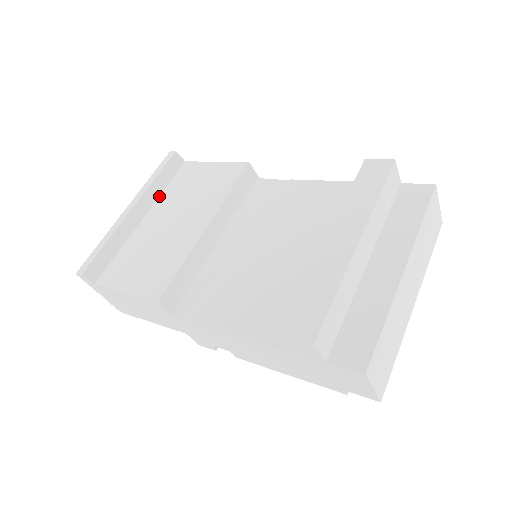
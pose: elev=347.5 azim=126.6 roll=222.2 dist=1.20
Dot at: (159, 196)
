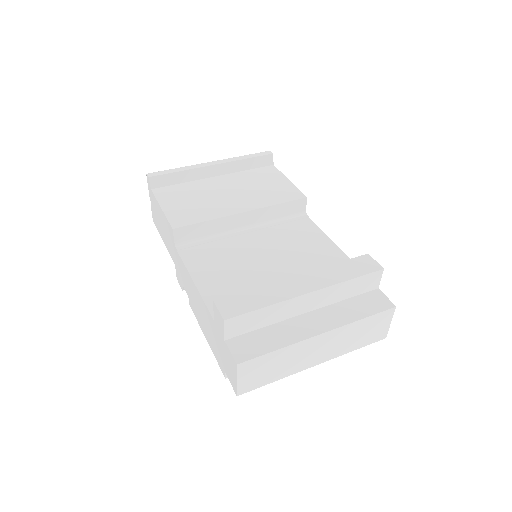
Dot at: (237, 172)
